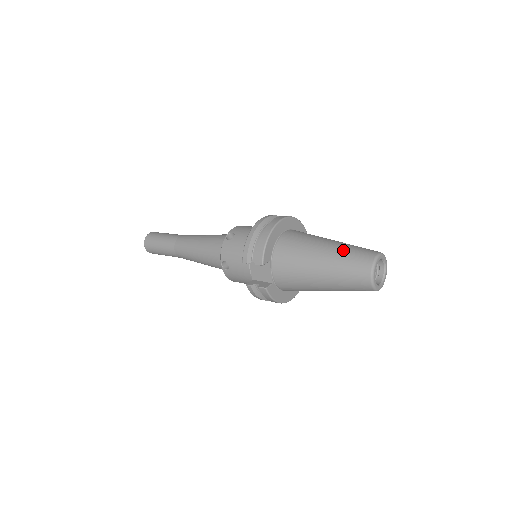
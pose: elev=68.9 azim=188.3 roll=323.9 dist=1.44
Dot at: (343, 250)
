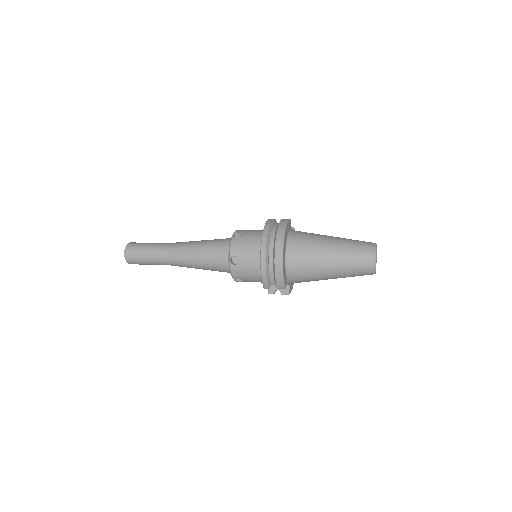
Dot at: (347, 258)
